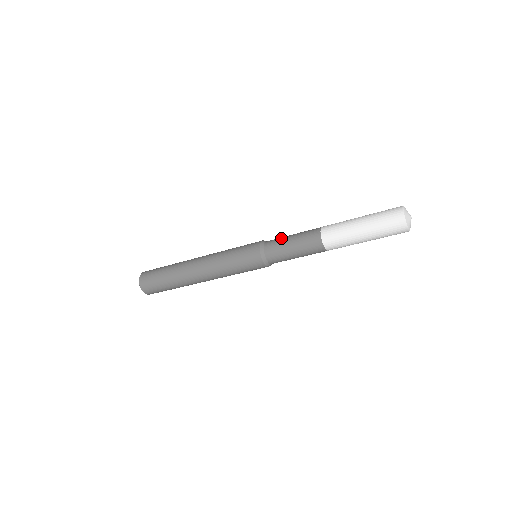
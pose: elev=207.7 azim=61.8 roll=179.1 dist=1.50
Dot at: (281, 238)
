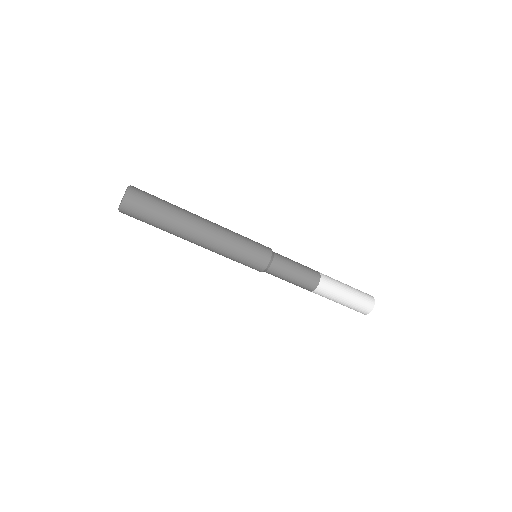
Dot at: (289, 264)
